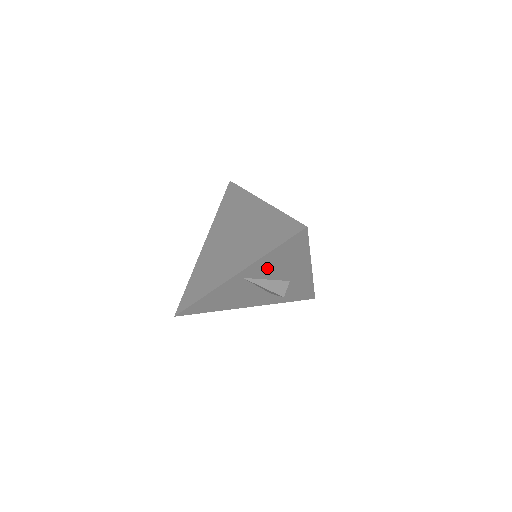
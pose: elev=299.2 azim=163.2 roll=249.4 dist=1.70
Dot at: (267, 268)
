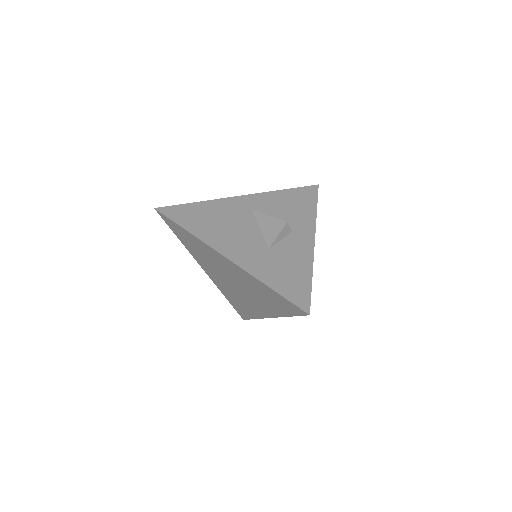
Dot at: occluded
